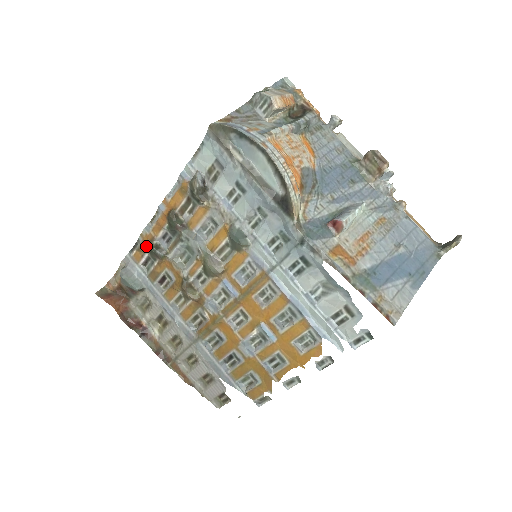
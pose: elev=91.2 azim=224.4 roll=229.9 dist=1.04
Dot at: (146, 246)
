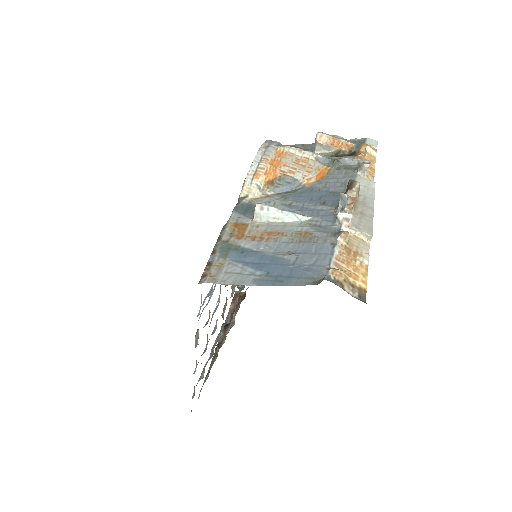
Dot at: occluded
